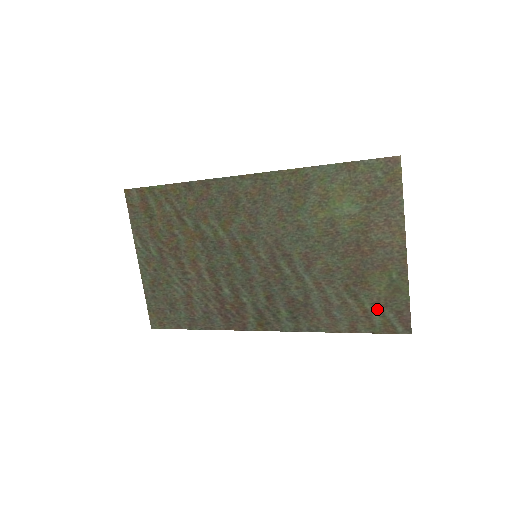
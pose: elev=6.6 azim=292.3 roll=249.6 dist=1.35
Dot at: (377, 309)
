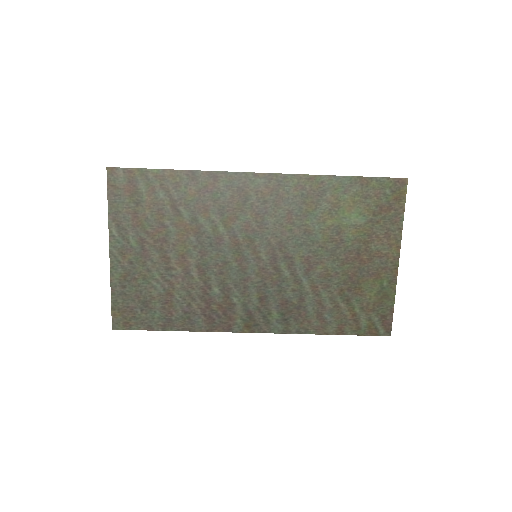
Dot at: (365, 313)
